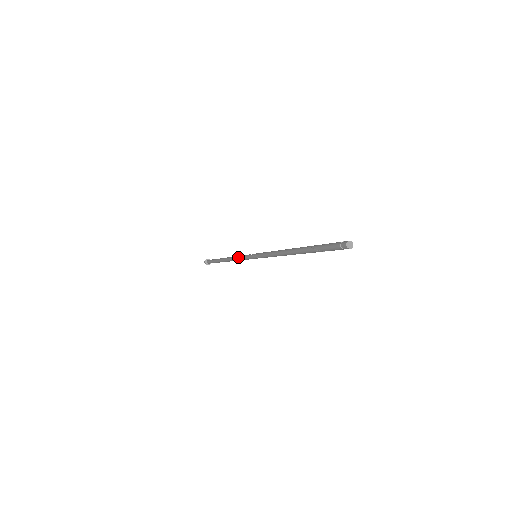
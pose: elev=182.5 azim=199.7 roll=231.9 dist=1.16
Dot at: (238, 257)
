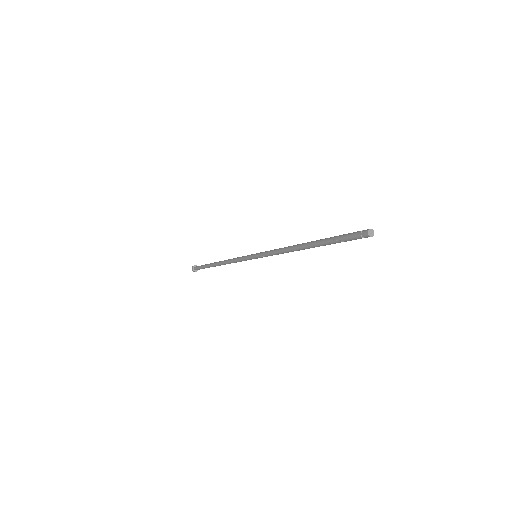
Dot at: occluded
